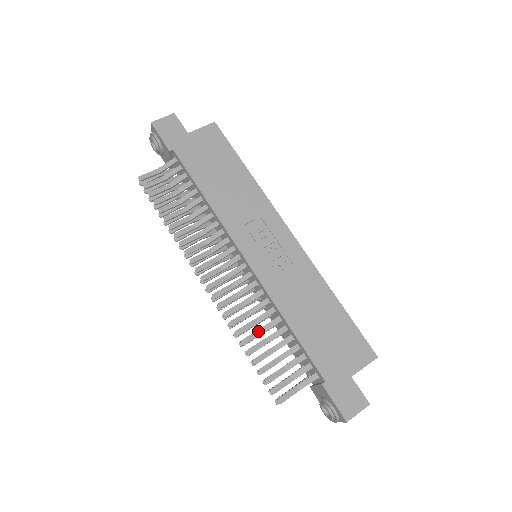
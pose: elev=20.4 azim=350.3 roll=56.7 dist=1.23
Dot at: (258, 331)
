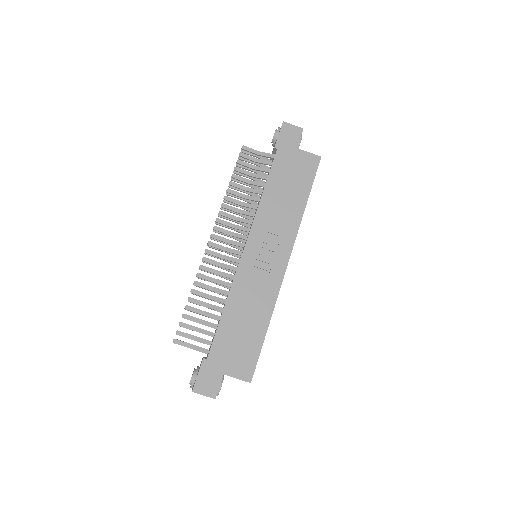
Dot at: (207, 295)
